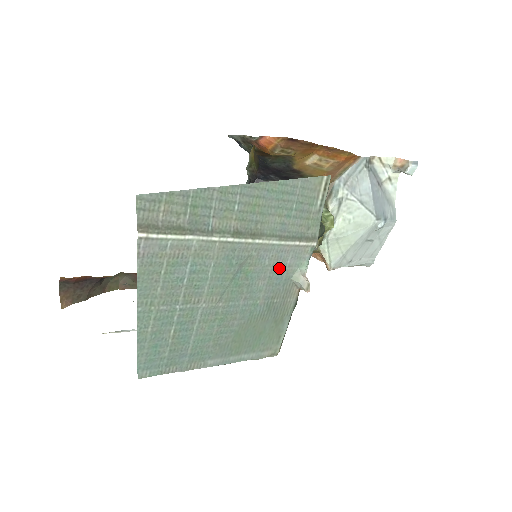
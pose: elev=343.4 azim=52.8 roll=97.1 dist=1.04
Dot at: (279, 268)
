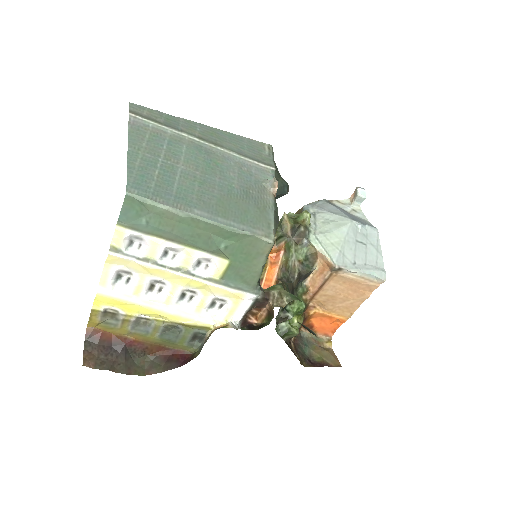
Dot at: (246, 172)
